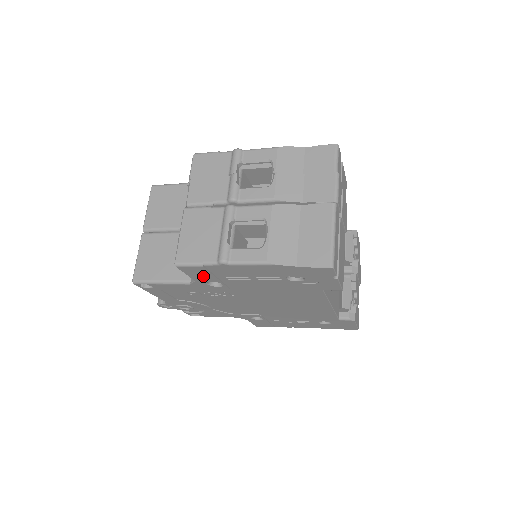
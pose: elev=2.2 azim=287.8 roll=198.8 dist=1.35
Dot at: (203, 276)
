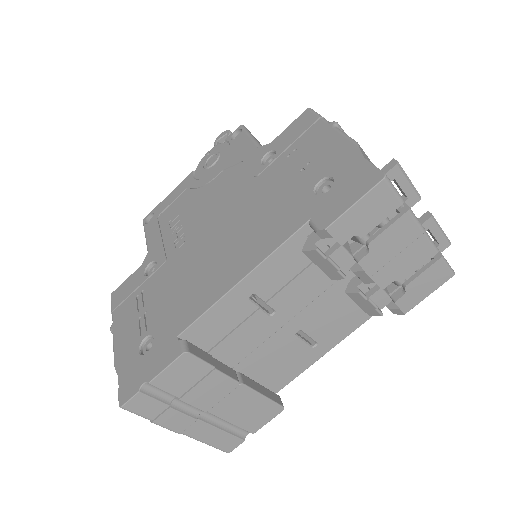
Dot at: occluded
